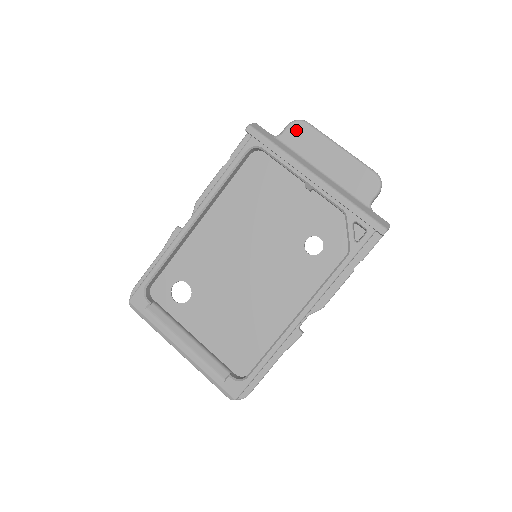
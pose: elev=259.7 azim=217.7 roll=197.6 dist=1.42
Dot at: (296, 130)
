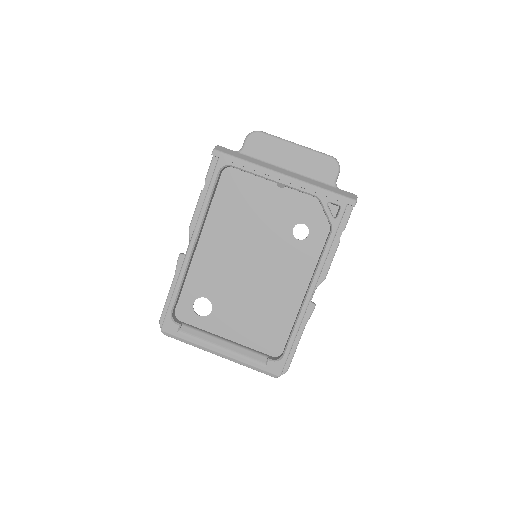
Dot at: (254, 141)
